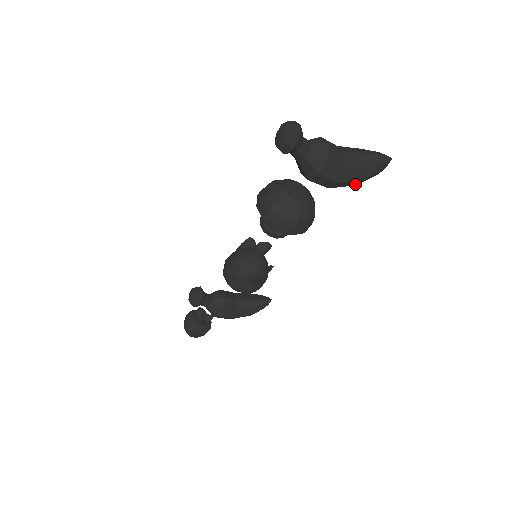
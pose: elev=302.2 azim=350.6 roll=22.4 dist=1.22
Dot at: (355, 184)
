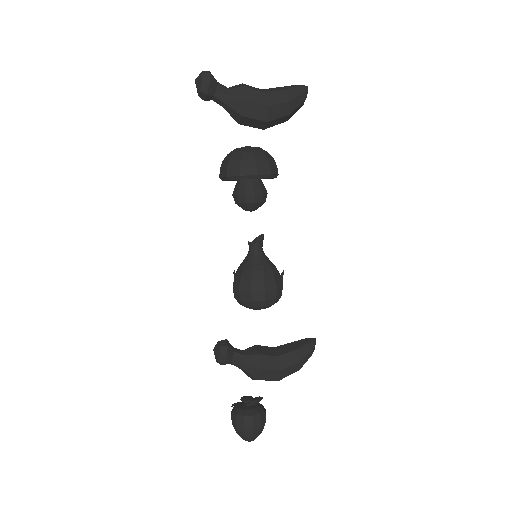
Dot at: (288, 112)
